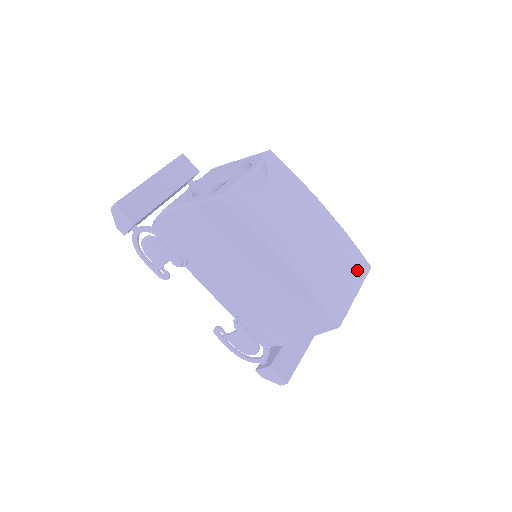
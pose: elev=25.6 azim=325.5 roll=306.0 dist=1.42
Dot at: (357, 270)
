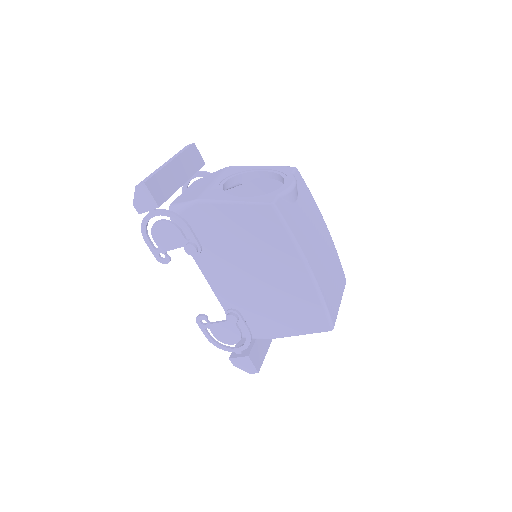
Dot at: (341, 283)
